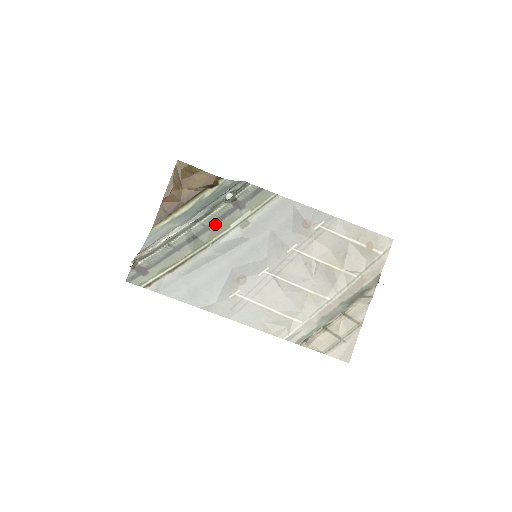
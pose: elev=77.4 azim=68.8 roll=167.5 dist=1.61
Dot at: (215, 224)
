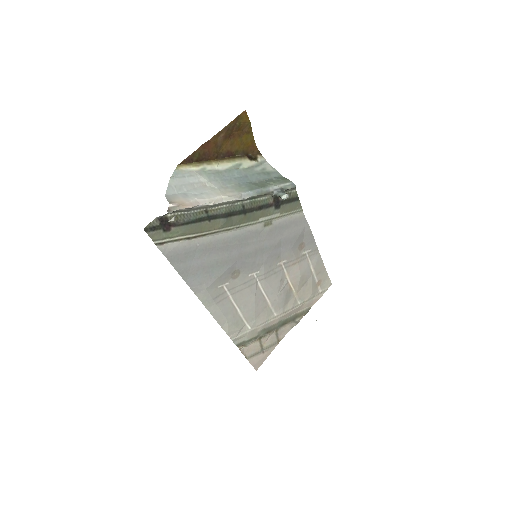
Dot at: (252, 211)
